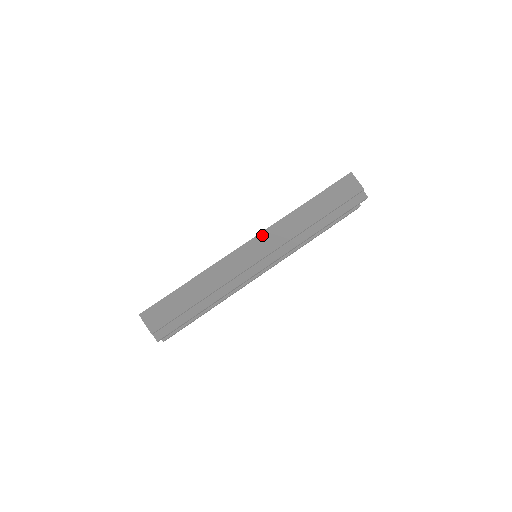
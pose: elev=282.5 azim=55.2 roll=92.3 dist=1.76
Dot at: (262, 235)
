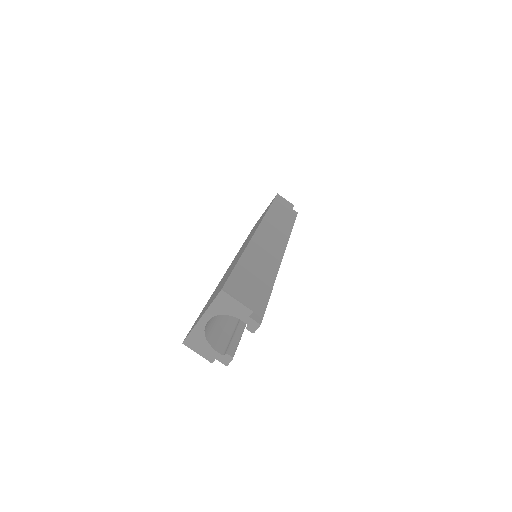
Dot at: (263, 223)
